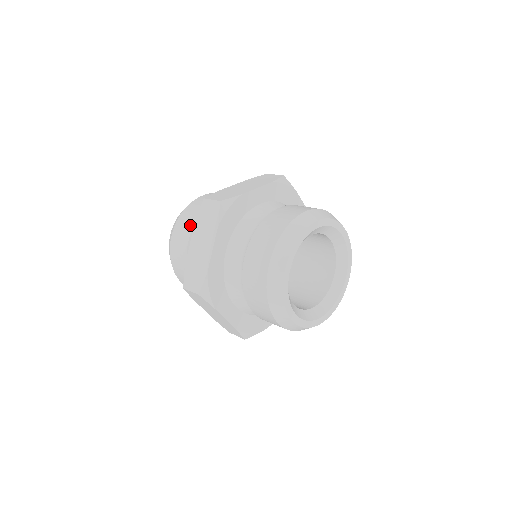
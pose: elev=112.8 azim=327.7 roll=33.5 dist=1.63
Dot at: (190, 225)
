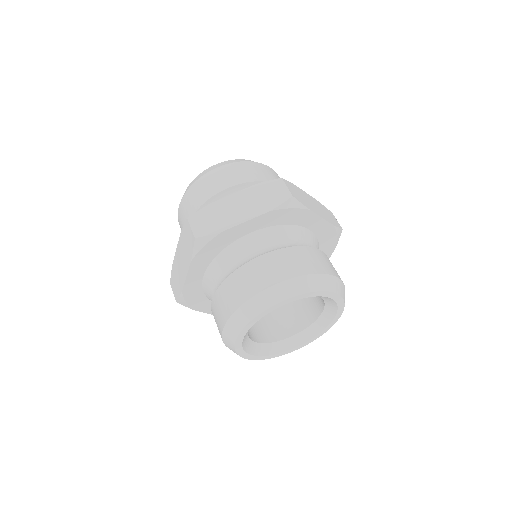
Dot at: (190, 213)
